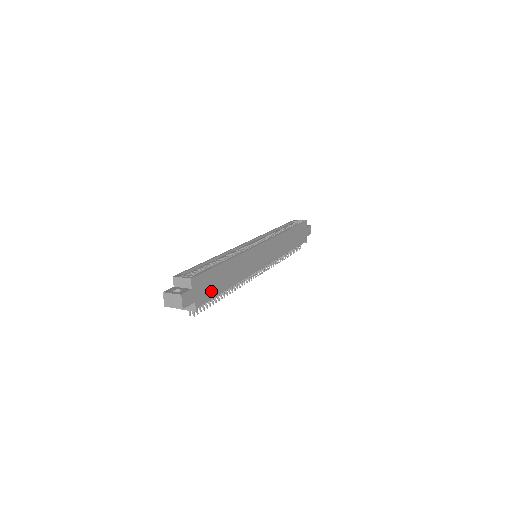
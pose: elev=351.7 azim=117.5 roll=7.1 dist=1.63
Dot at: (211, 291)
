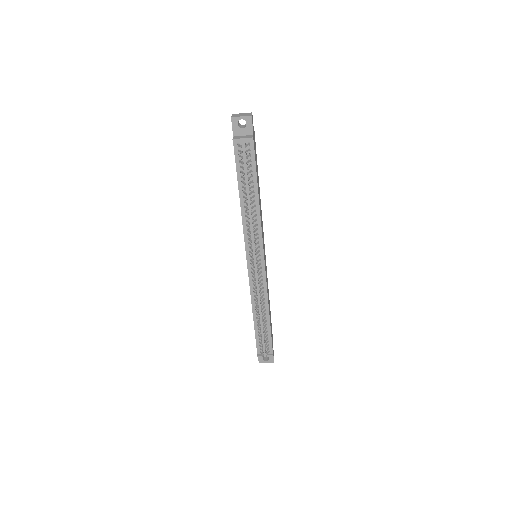
Dot at: occluded
